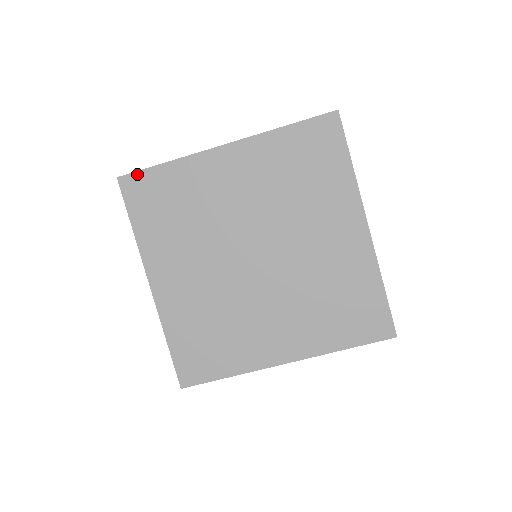
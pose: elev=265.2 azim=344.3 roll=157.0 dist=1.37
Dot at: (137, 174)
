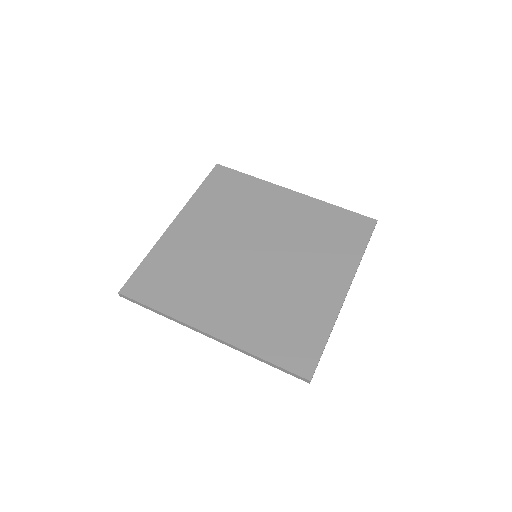
Dot at: (131, 279)
